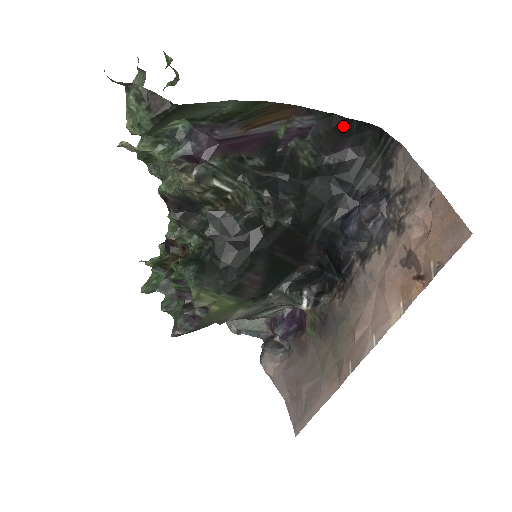
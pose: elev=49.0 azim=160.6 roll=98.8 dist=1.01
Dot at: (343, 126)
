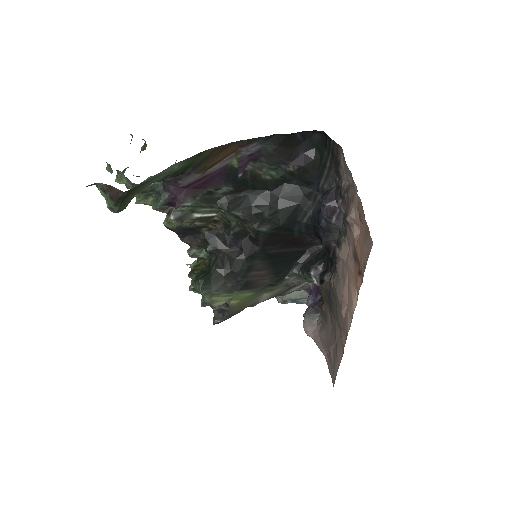
Dot at: (288, 140)
